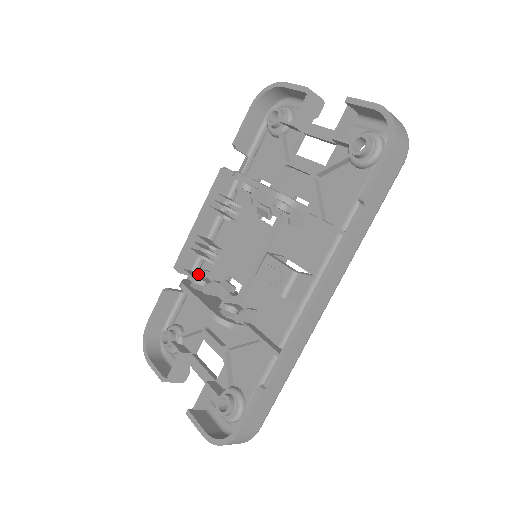
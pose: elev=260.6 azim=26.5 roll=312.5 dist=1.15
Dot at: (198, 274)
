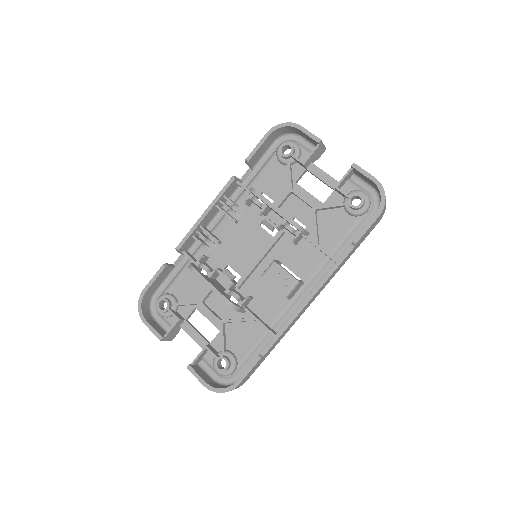
Dot at: (201, 259)
